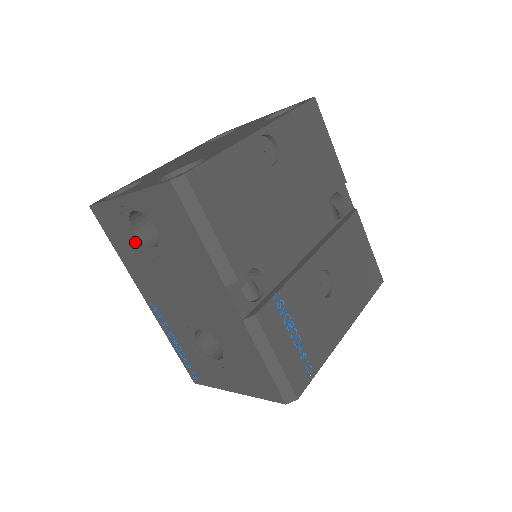
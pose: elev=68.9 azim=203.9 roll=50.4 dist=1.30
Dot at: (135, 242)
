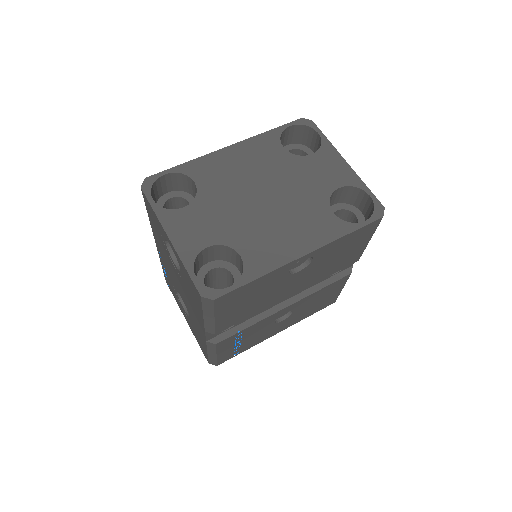
Dot at: (163, 241)
